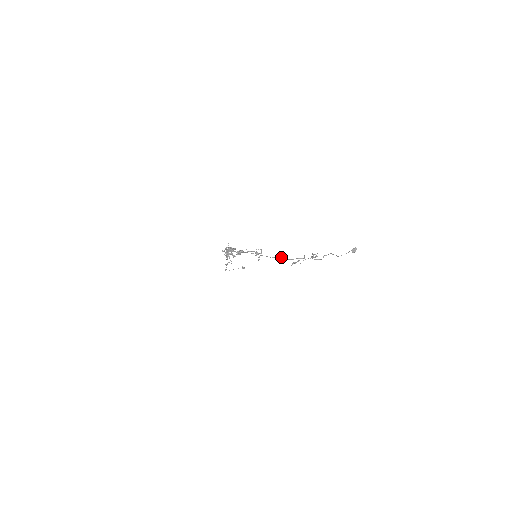
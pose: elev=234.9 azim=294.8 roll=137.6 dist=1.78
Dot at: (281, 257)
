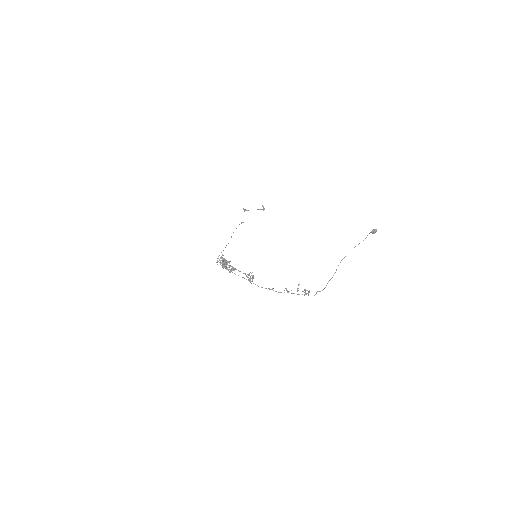
Dot at: (271, 289)
